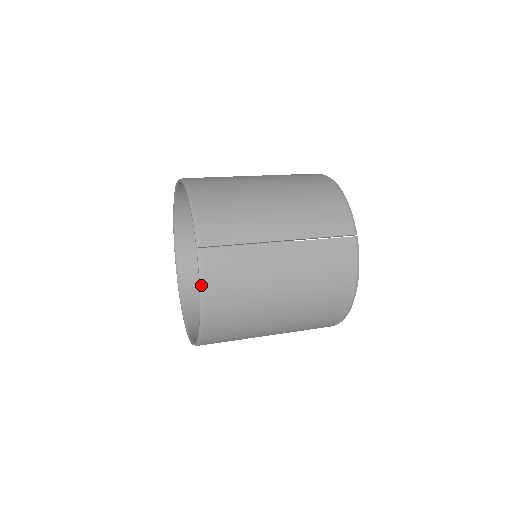
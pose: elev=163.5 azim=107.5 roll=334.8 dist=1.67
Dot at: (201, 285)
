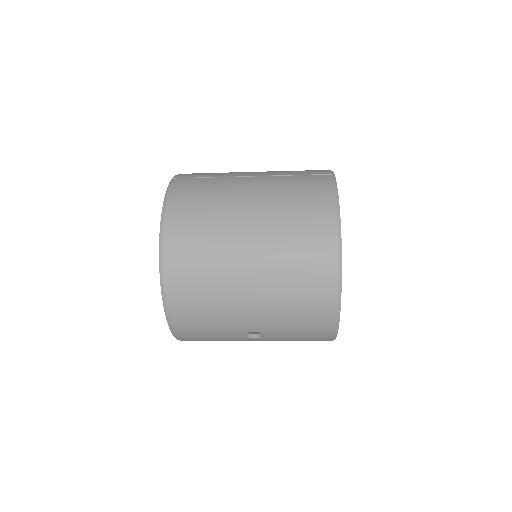
Dot at: (166, 197)
